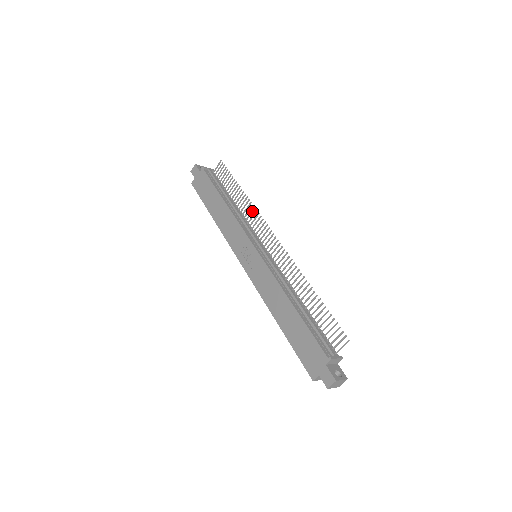
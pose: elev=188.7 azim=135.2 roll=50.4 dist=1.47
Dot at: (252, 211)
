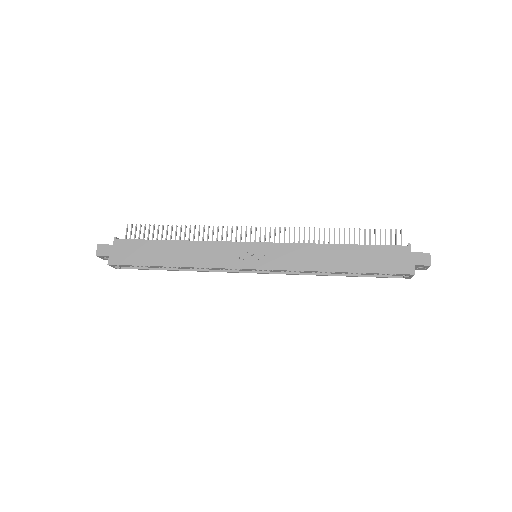
Dot at: (213, 231)
